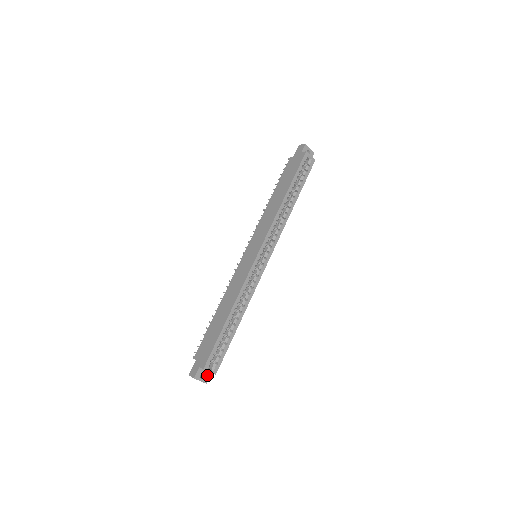
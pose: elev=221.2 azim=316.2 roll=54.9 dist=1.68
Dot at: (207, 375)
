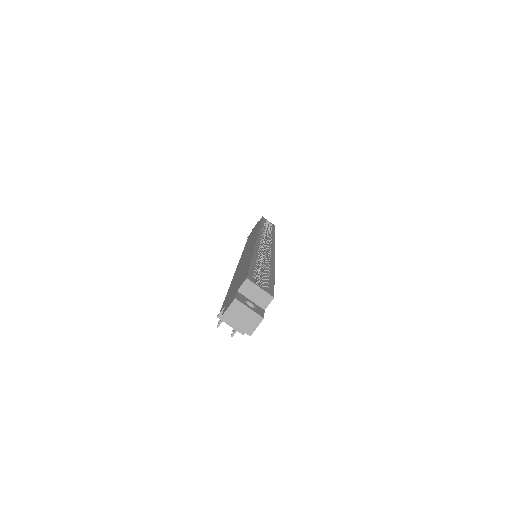
Dot at: (258, 309)
